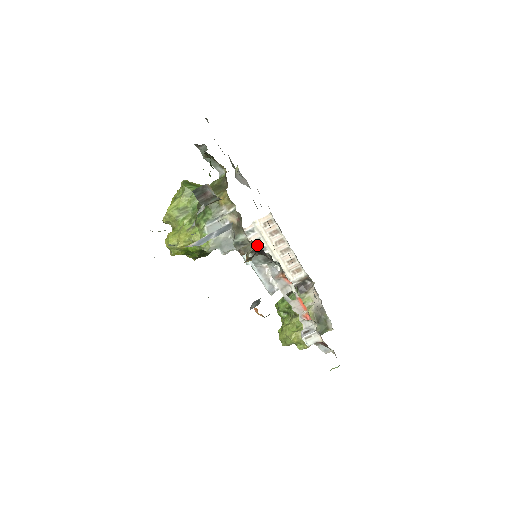
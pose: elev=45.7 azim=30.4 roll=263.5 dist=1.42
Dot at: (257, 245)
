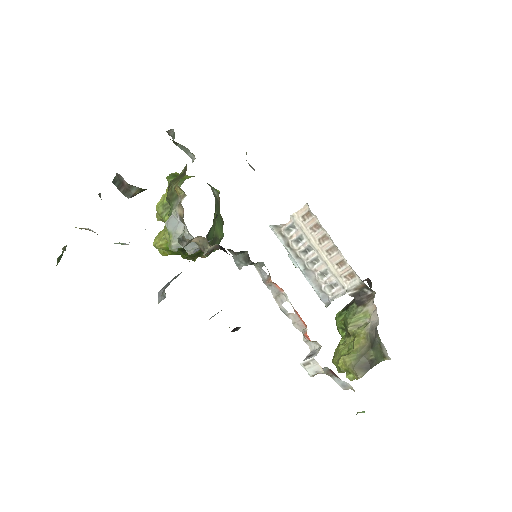
Dot at: occluded
